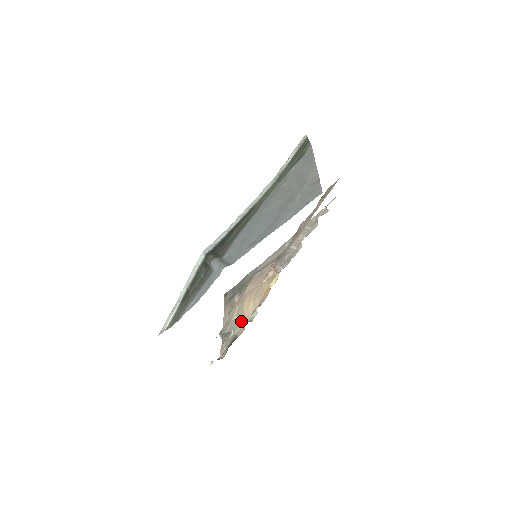
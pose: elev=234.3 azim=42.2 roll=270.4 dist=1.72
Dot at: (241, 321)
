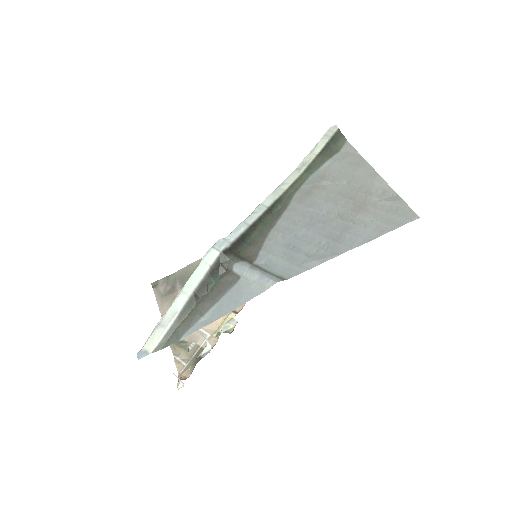
Dot at: (204, 328)
